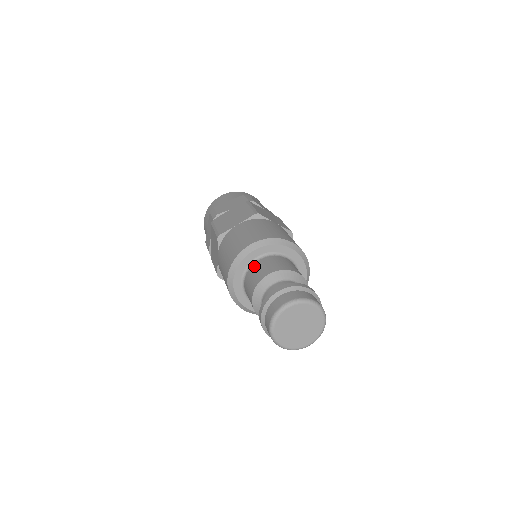
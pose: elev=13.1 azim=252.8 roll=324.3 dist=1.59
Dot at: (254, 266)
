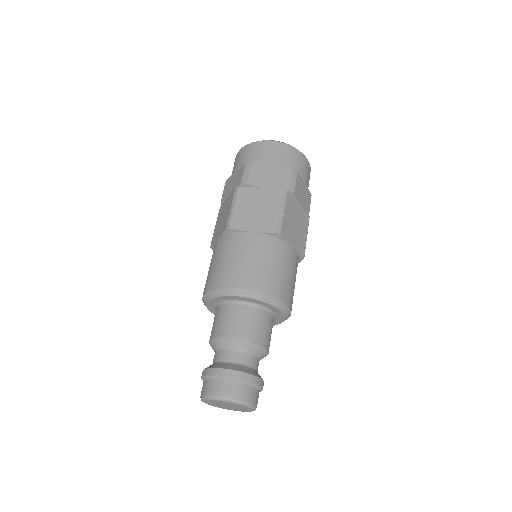
Dot at: (215, 313)
